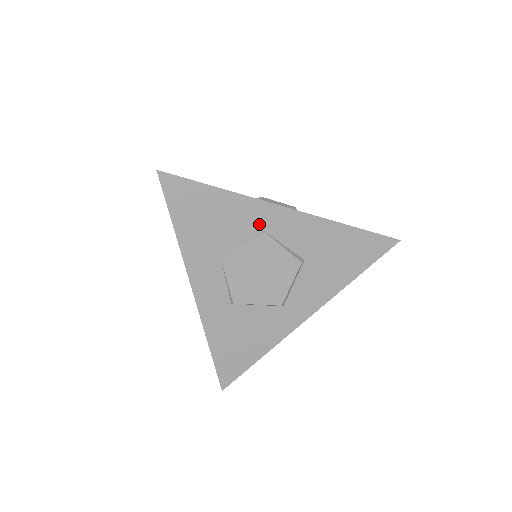
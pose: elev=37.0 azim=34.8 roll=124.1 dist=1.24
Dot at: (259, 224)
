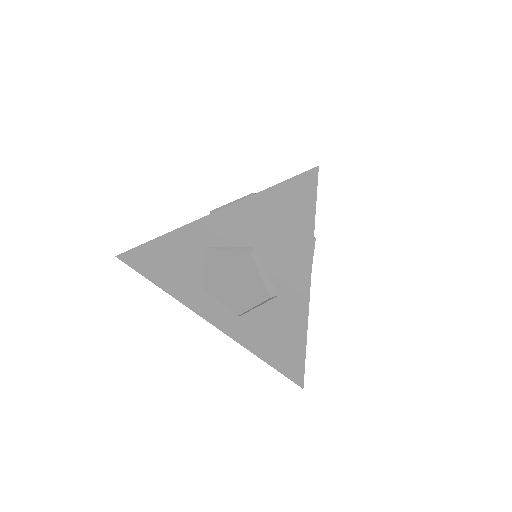
Dot at: (197, 245)
